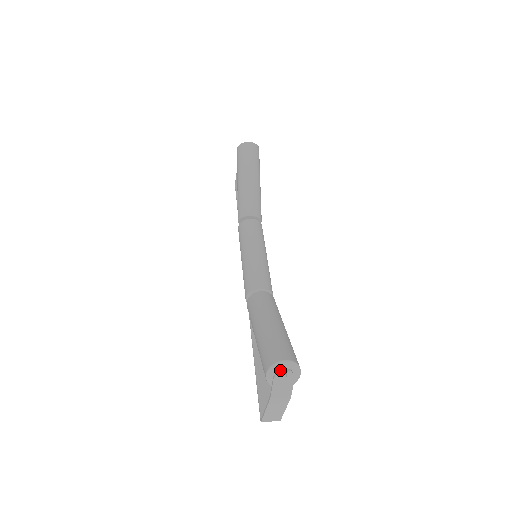
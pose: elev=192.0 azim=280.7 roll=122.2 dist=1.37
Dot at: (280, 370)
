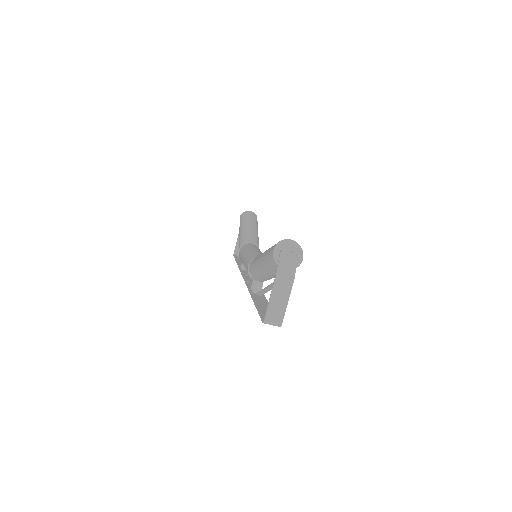
Dot at: (286, 246)
